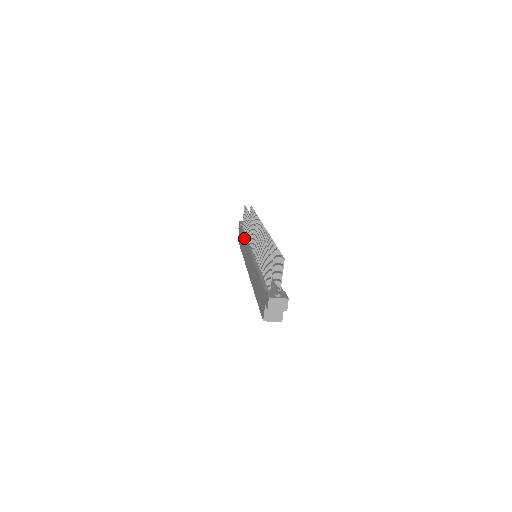
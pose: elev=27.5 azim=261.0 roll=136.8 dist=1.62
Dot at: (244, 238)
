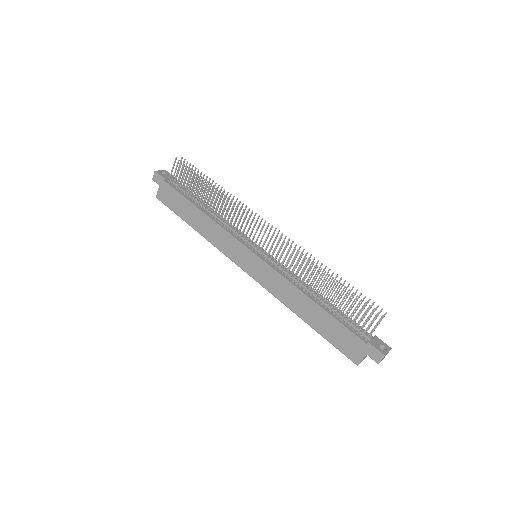
Dot at: (210, 219)
